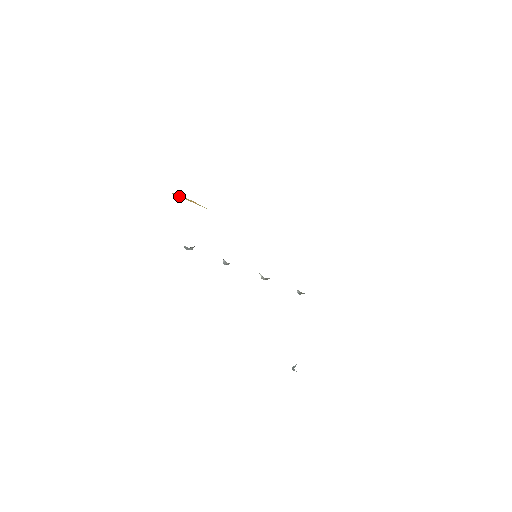
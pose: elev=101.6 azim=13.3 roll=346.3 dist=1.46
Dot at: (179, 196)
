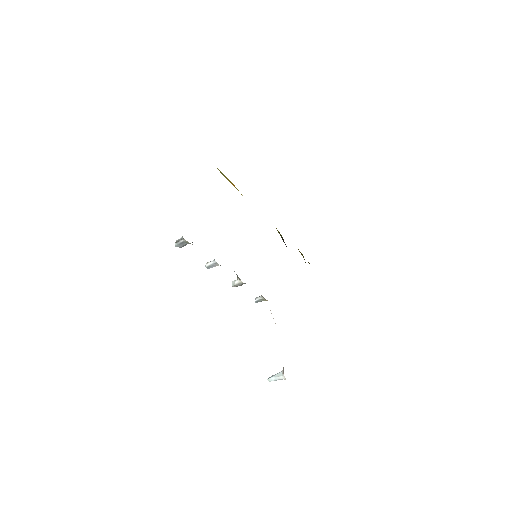
Dot at: (222, 174)
